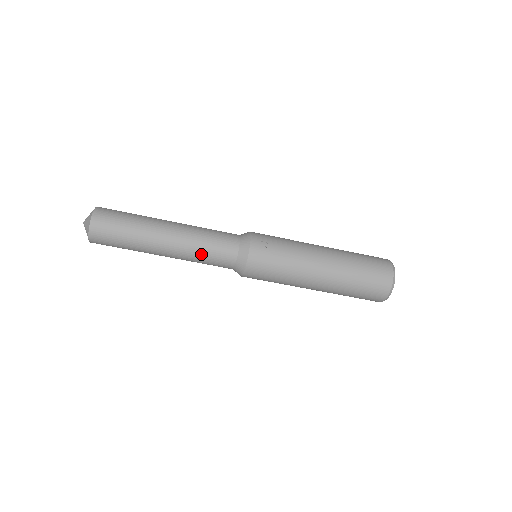
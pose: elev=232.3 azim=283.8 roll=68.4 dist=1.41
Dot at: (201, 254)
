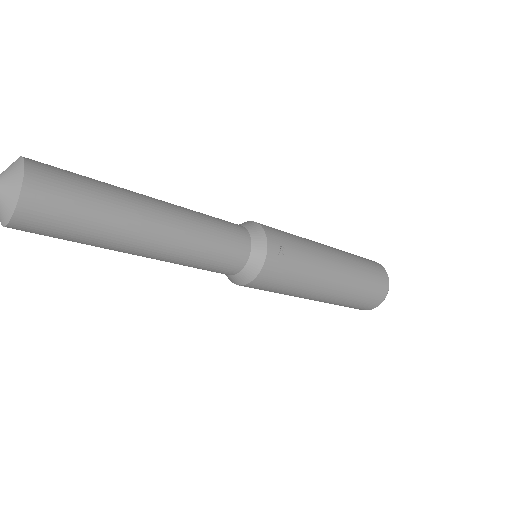
Dot at: (198, 260)
